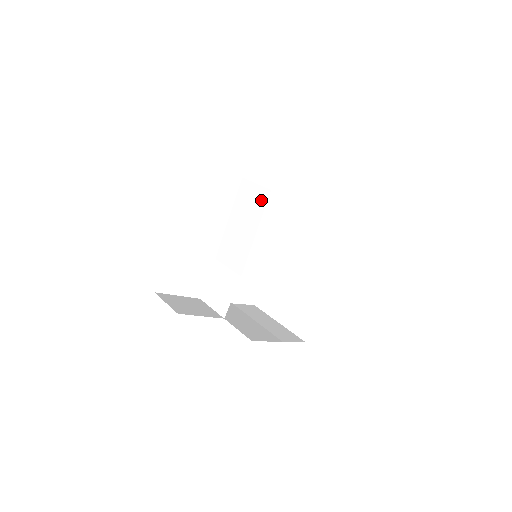
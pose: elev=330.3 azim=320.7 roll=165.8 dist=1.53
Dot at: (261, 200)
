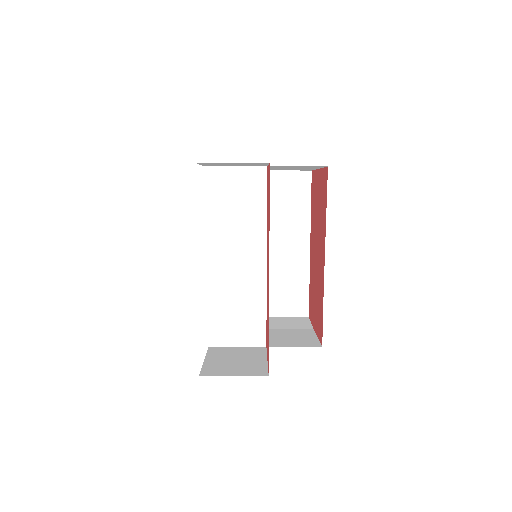
Dot at: (256, 184)
